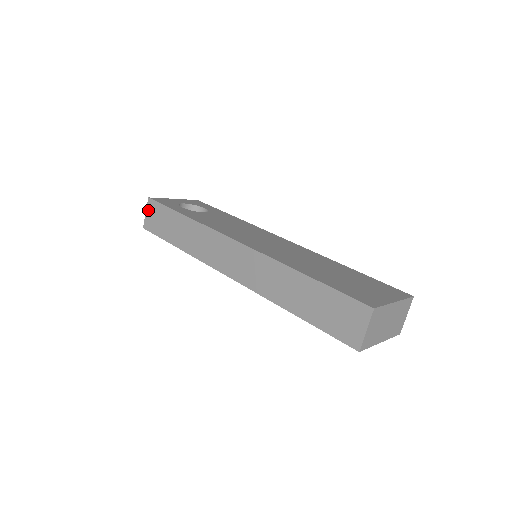
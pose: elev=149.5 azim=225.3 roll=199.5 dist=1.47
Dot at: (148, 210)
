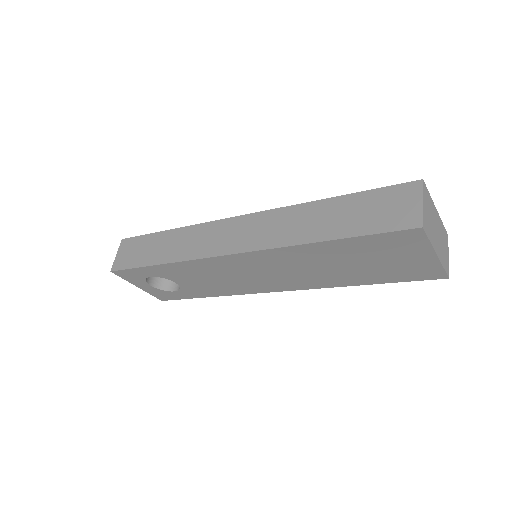
Dot at: (120, 250)
